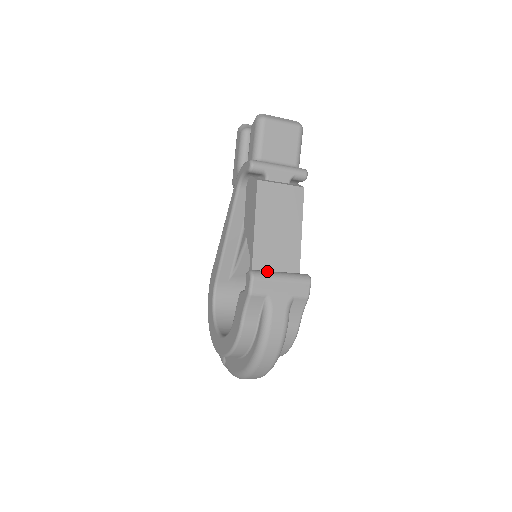
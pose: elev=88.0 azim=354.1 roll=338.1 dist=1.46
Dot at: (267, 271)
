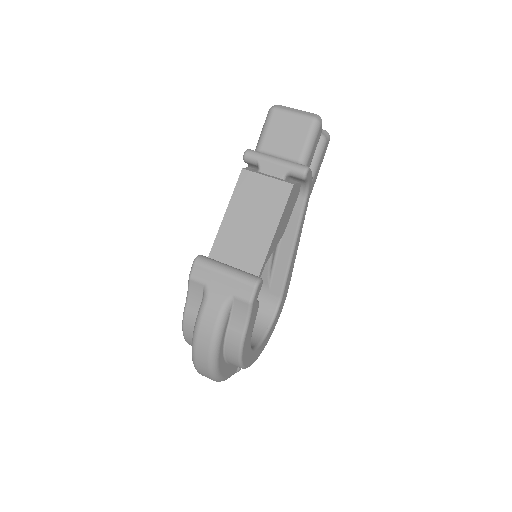
Dot at: (215, 260)
